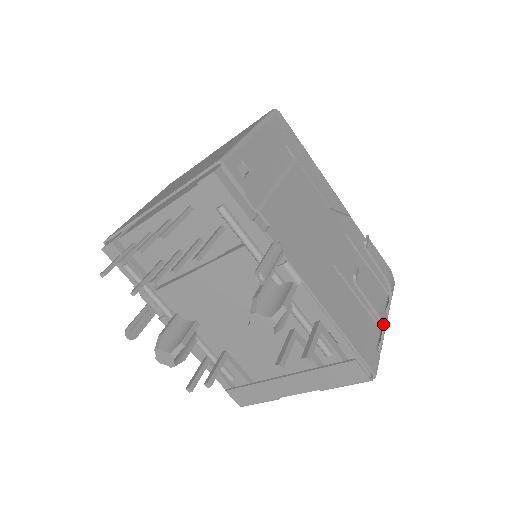
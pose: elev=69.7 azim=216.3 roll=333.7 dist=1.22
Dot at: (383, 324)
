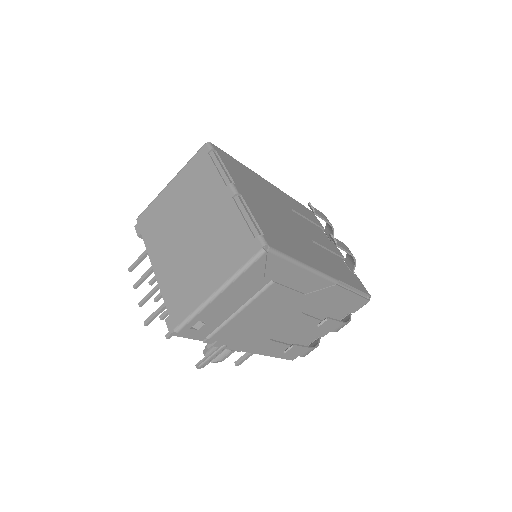
Dot at: occluded
